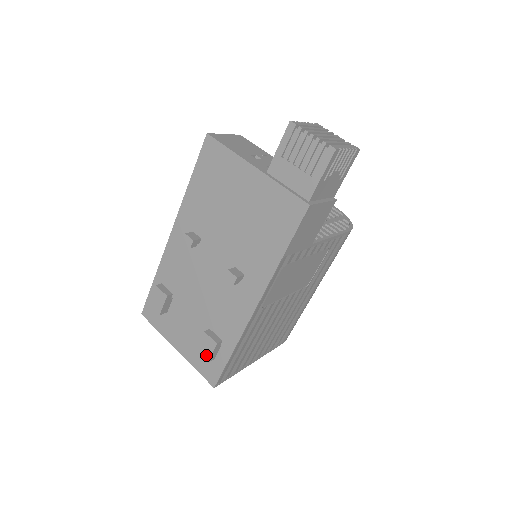
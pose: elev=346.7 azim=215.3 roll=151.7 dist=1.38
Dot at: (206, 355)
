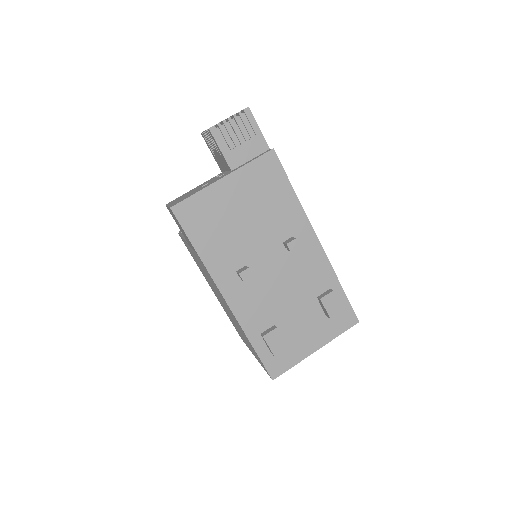
Dot at: (338, 308)
